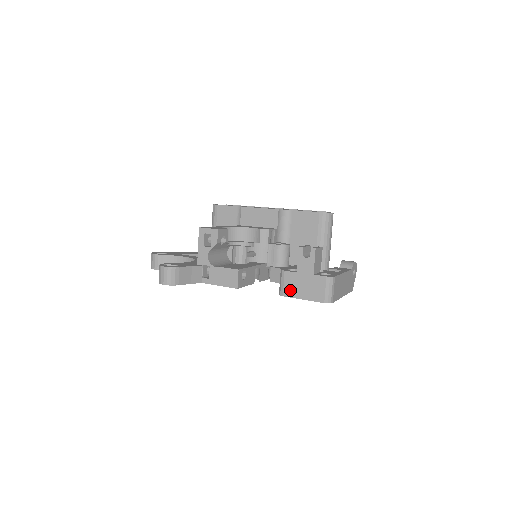
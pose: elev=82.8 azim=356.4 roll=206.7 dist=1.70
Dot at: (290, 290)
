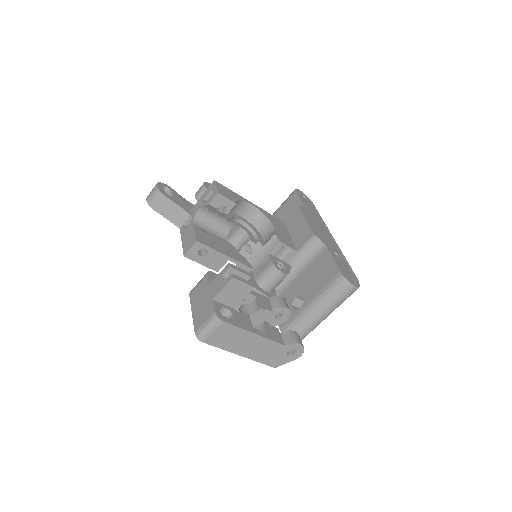
Dot at: (195, 295)
